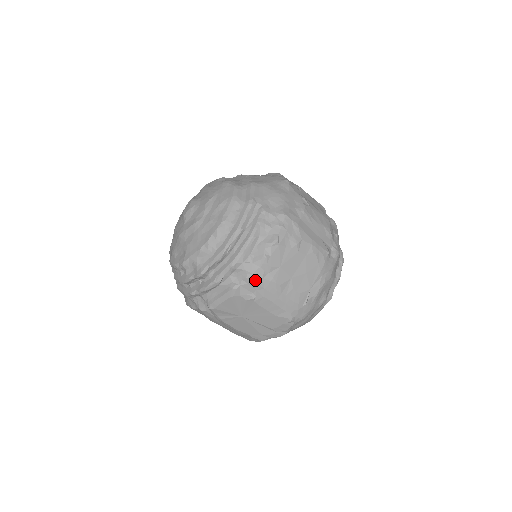
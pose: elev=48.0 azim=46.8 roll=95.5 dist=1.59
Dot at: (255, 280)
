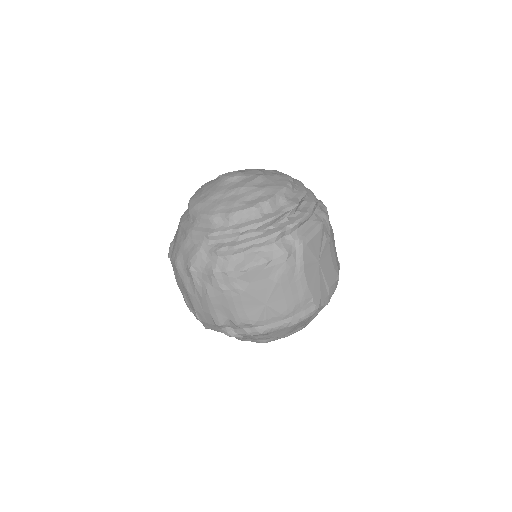
Dot at: (329, 221)
